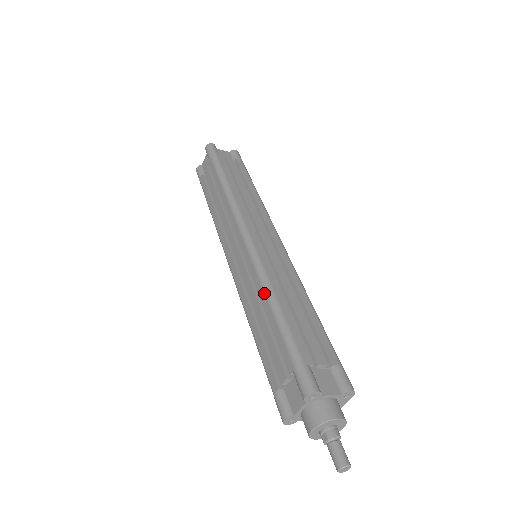
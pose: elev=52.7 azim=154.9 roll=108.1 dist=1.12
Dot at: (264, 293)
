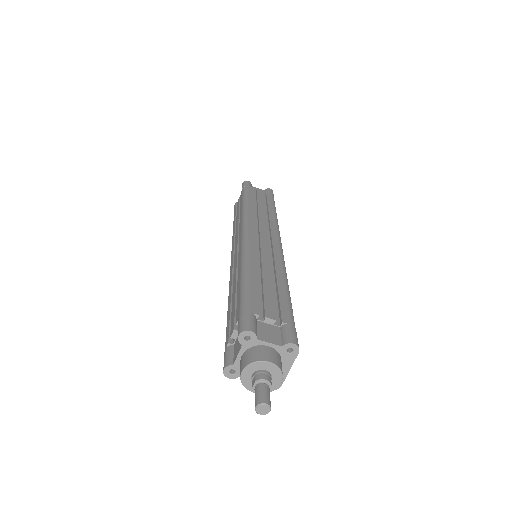
Dot at: (240, 267)
